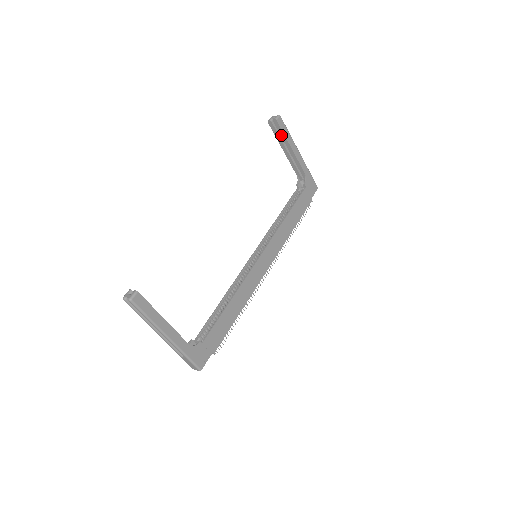
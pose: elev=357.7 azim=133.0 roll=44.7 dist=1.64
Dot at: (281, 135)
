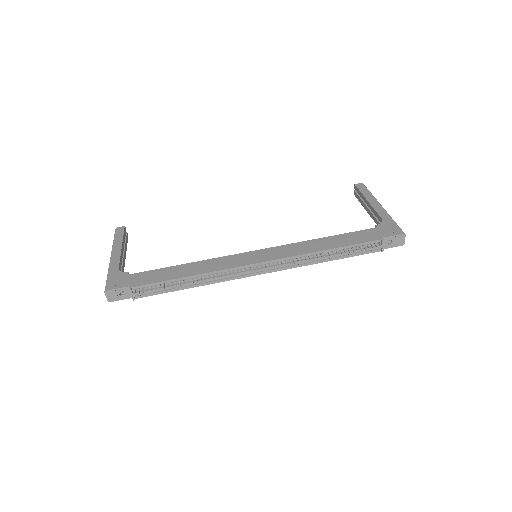
Dot at: (361, 196)
